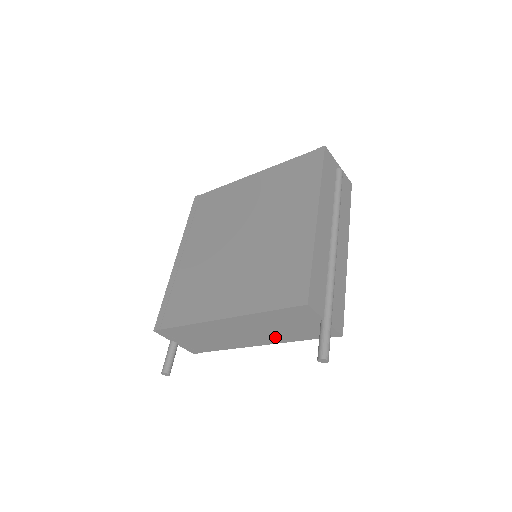
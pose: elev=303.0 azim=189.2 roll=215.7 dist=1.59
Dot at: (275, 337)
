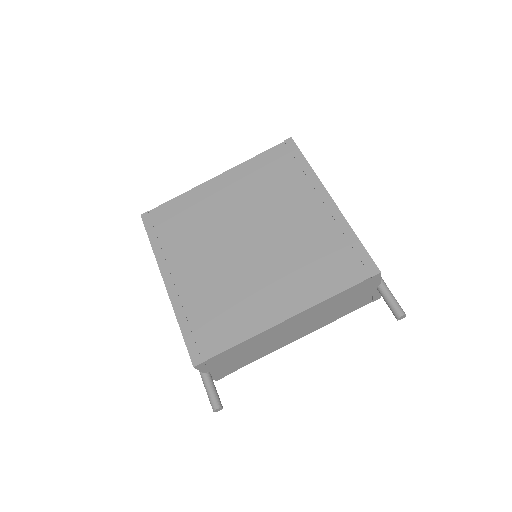
Dot at: (321, 322)
